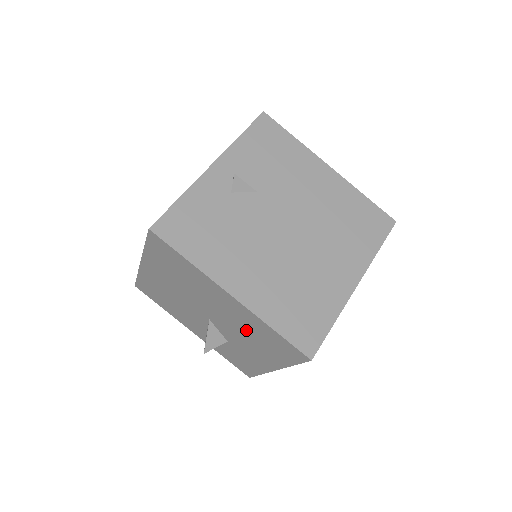
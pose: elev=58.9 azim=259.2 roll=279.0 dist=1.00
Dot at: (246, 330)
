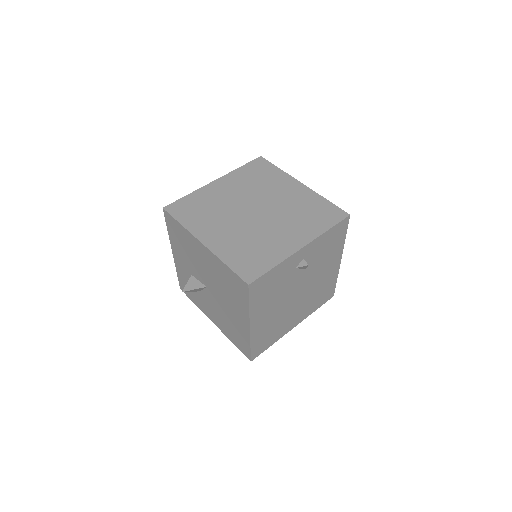
Dot at: (229, 320)
